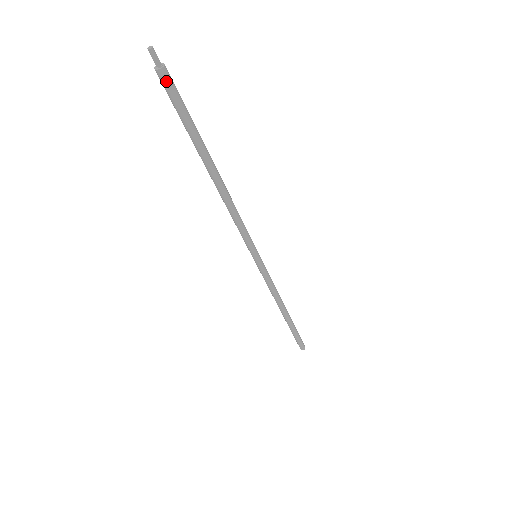
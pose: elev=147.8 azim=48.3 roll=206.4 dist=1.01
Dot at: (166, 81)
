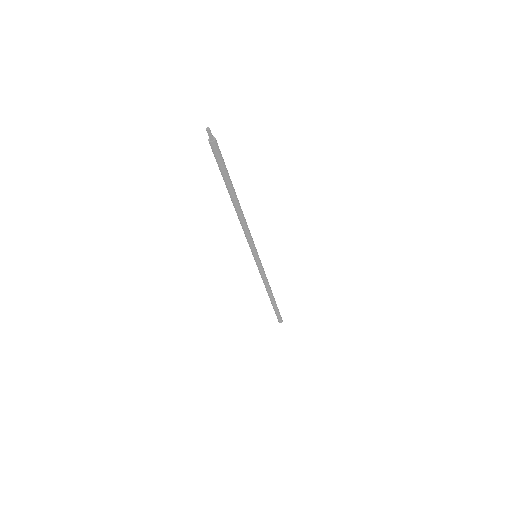
Dot at: (214, 148)
